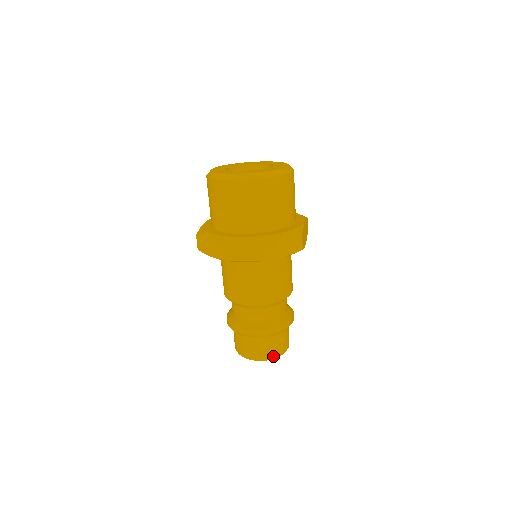
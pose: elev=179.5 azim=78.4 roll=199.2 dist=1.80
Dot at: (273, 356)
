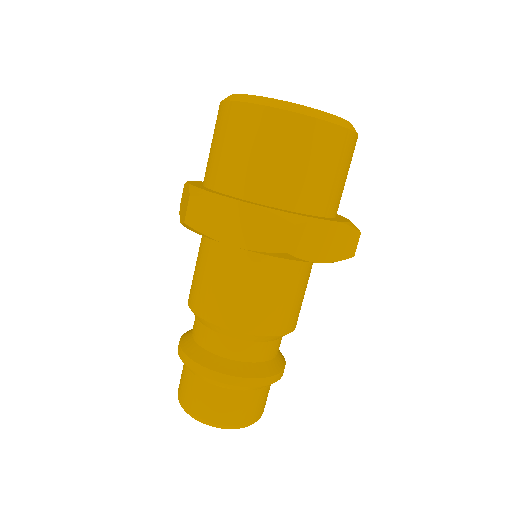
Dot at: (251, 421)
